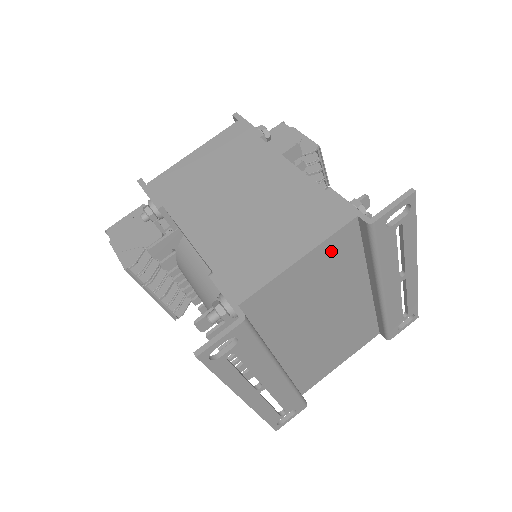
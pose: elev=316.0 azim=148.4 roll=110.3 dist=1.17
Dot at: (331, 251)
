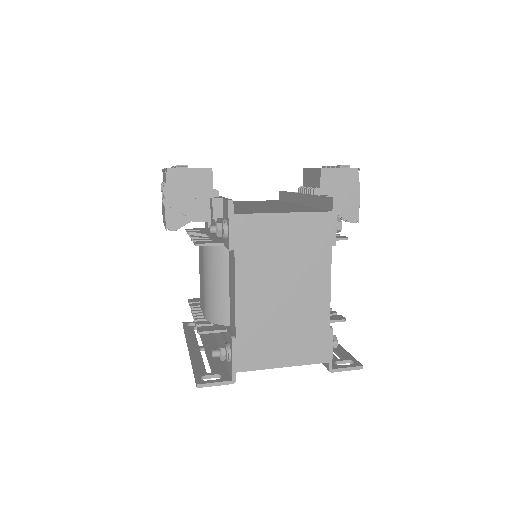
Dot at: occluded
